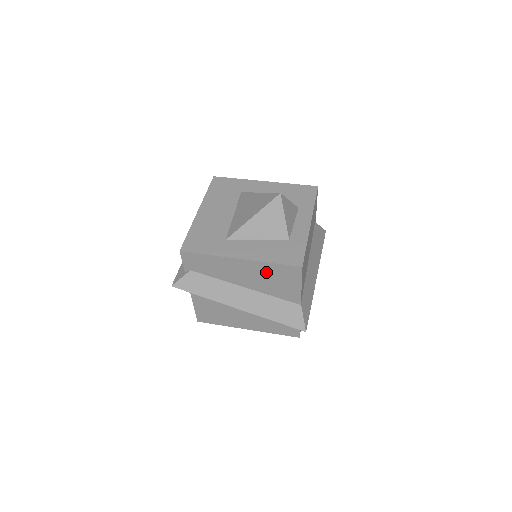
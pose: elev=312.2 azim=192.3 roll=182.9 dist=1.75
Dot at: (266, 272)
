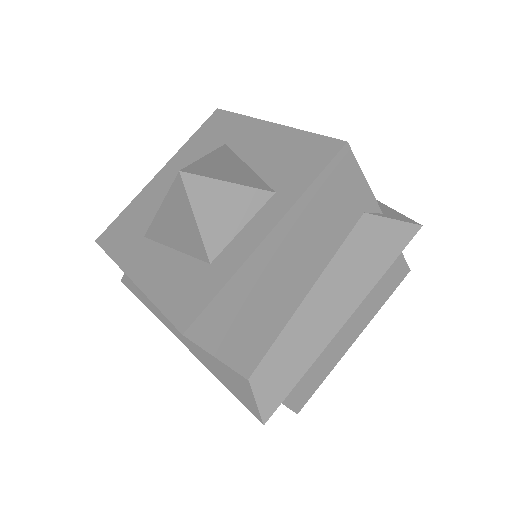
Dot at: occluded
